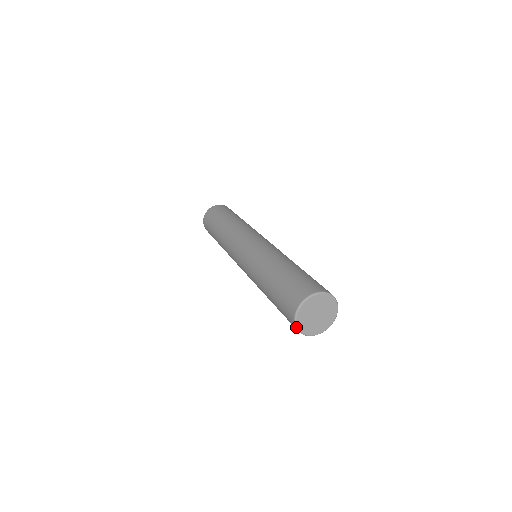
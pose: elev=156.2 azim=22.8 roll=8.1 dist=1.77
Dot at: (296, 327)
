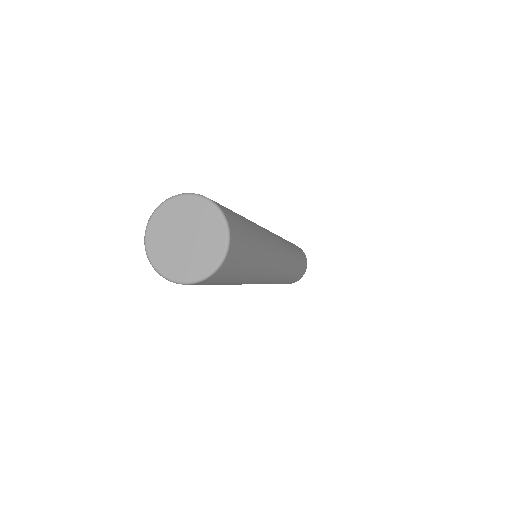
Dot at: (155, 270)
